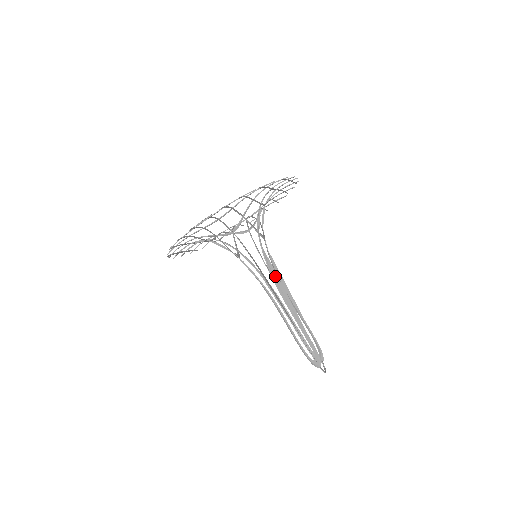
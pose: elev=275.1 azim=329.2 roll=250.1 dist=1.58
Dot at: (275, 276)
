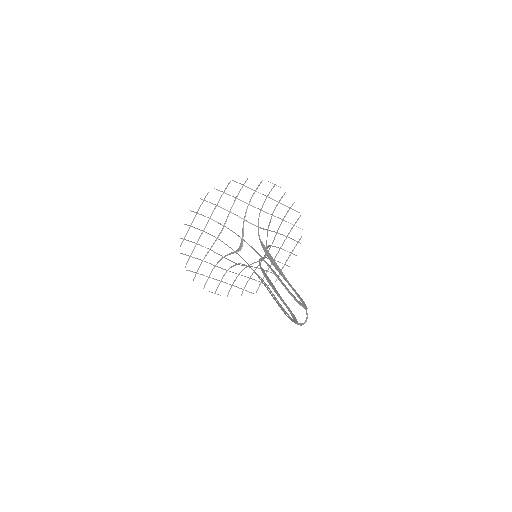
Dot at: occluded
